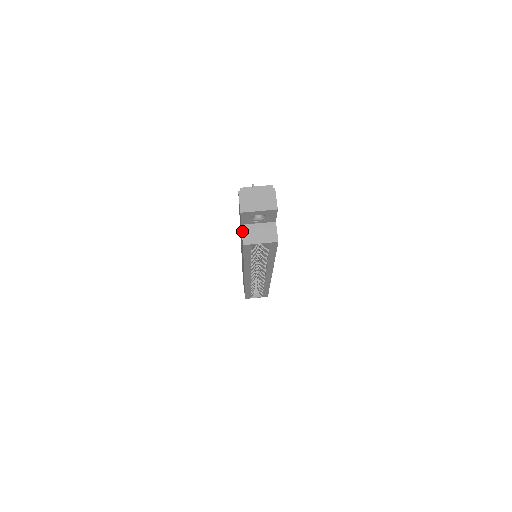
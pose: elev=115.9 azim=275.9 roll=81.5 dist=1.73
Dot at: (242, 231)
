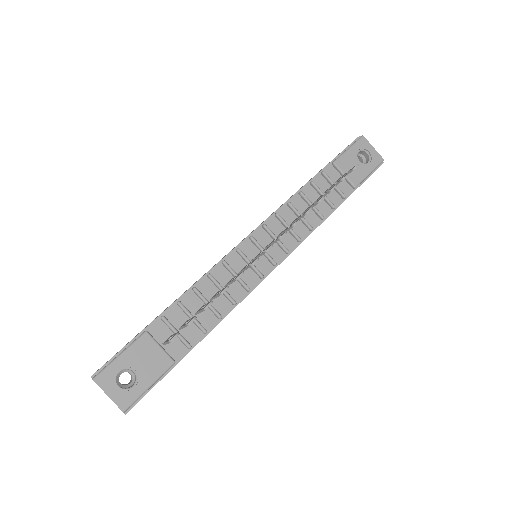
Dot at: occluded
